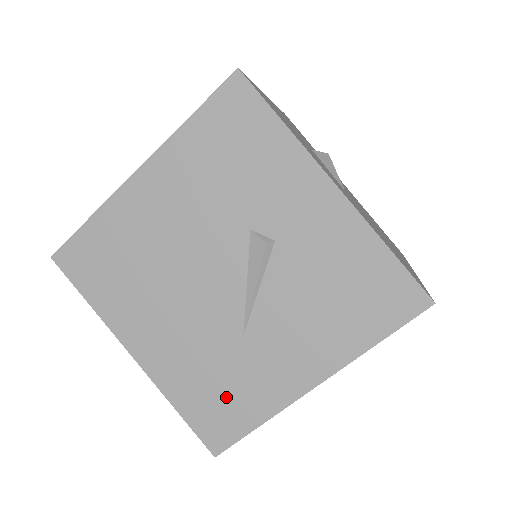
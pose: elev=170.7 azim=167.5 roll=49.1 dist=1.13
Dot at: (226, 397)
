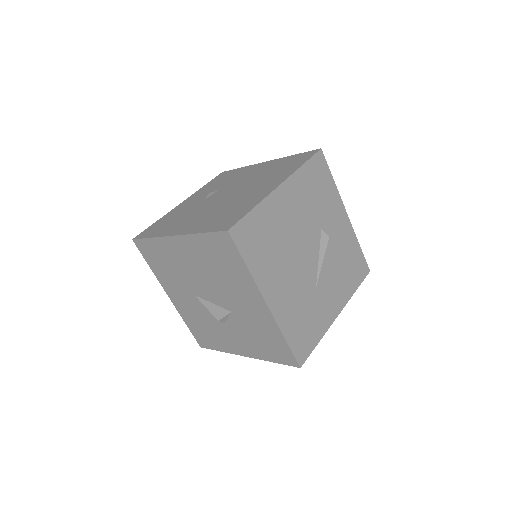
Dot at: (307, 326)
